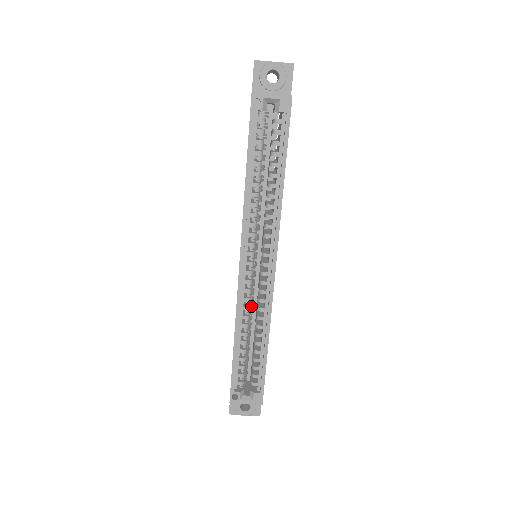
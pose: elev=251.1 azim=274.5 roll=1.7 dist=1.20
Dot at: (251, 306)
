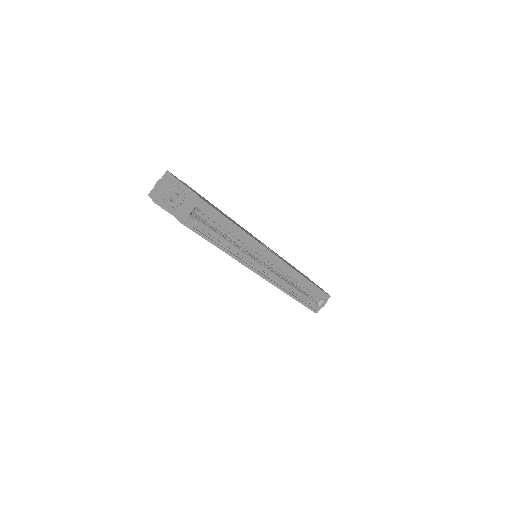
Dot at: occluded
